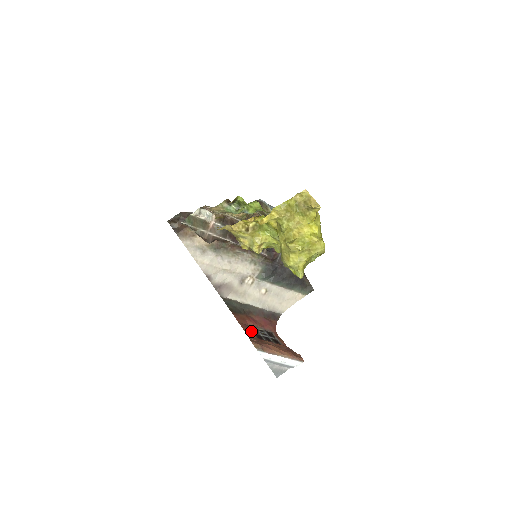
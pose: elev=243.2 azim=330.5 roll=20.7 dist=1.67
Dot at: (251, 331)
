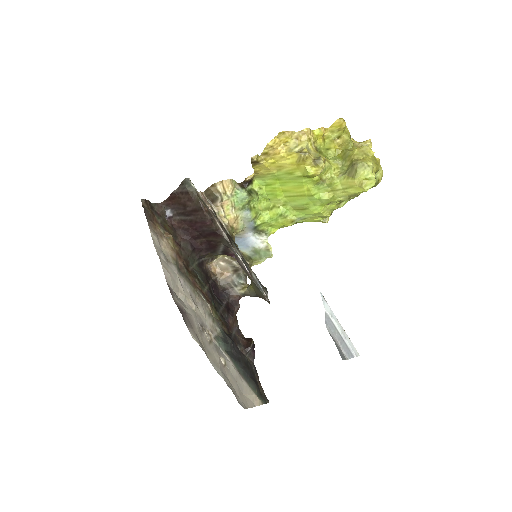
Dot at: occluded
